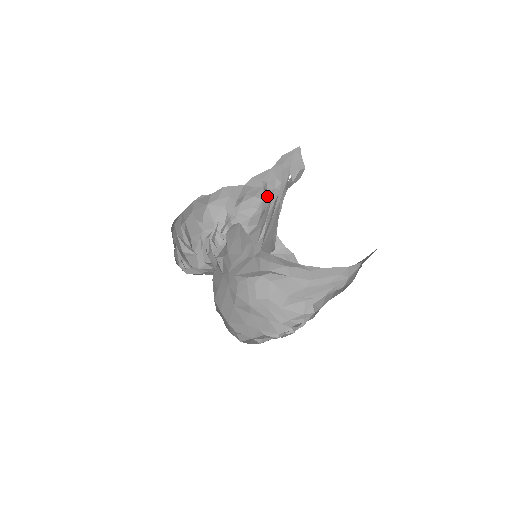
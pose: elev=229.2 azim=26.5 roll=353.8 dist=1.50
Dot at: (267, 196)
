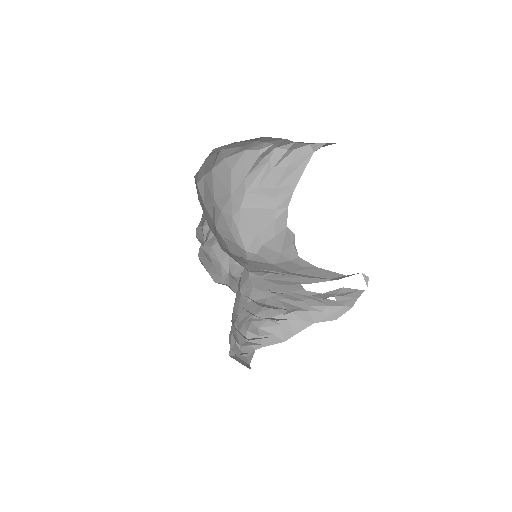
Dot at: occluded
